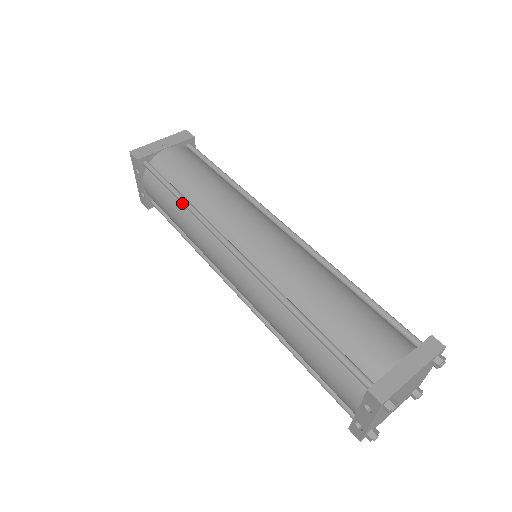
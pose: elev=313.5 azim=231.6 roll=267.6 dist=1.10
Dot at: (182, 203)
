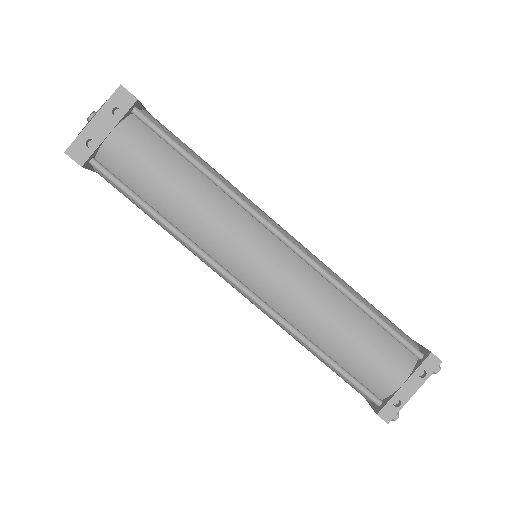
Dot at: (205, 171)
